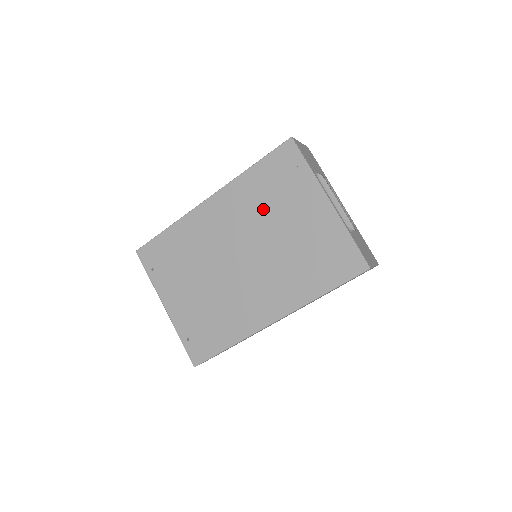
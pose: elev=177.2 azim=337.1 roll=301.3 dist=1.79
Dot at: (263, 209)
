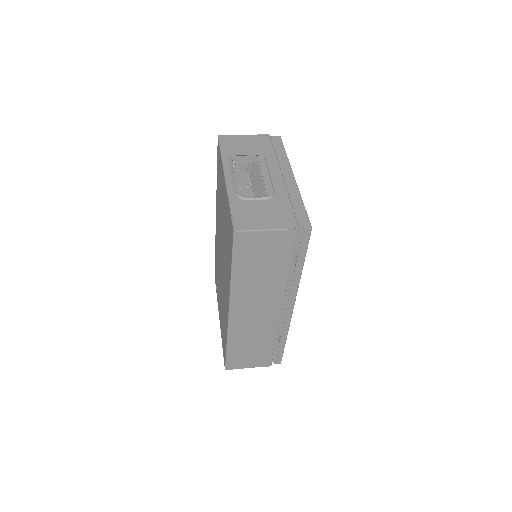
Dot at: (220, 208)
